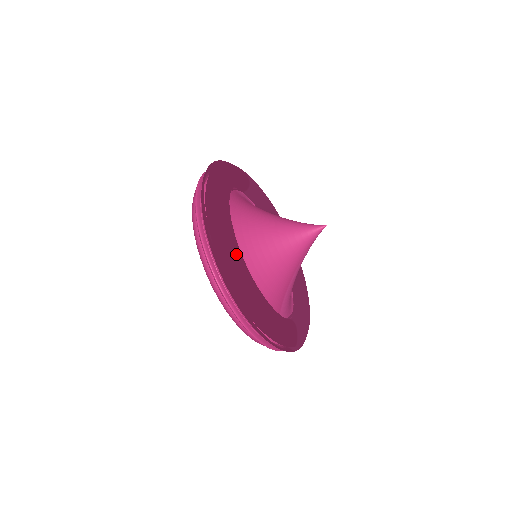
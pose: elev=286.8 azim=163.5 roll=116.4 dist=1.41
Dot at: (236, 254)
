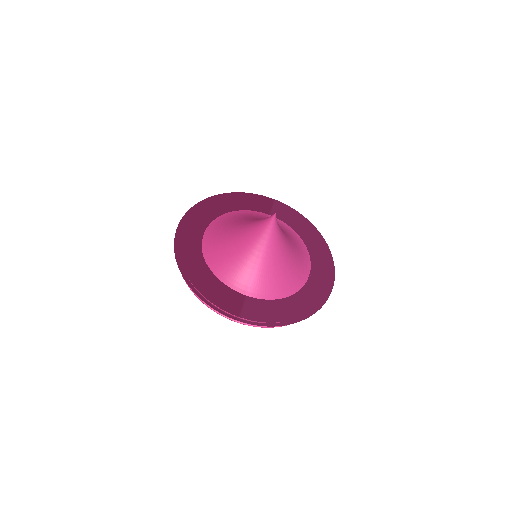
Dot at: (189, 234)
